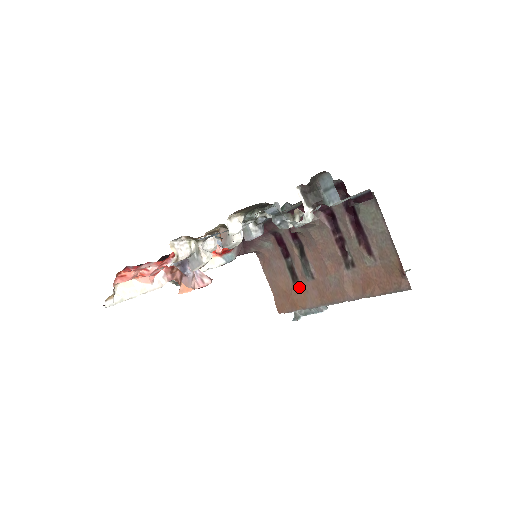
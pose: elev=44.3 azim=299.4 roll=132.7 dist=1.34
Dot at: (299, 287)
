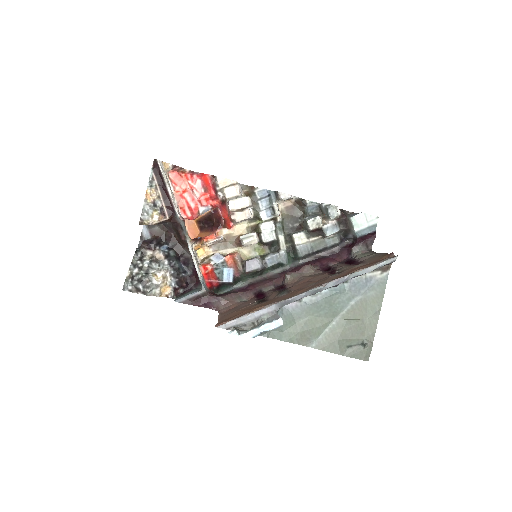
Dot at: (265, 302)
